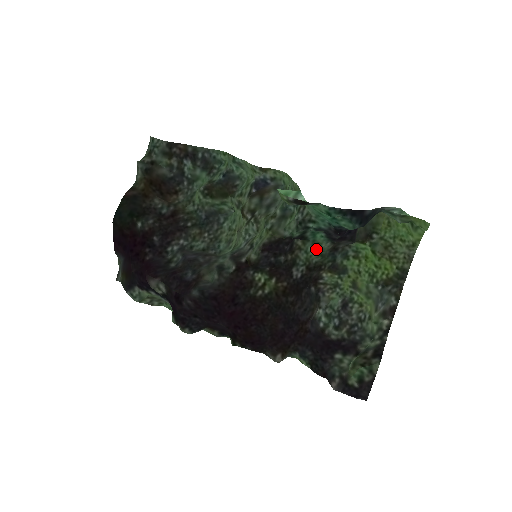
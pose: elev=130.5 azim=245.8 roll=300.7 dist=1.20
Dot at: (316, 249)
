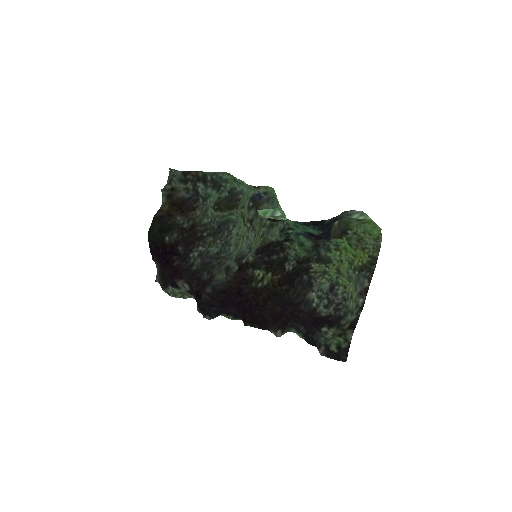
Dot at: (302, 247)
